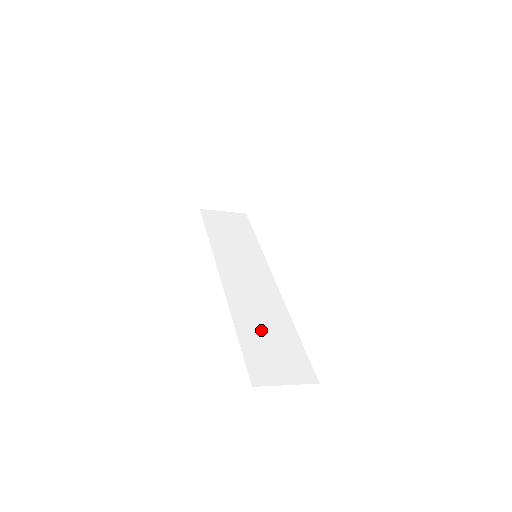
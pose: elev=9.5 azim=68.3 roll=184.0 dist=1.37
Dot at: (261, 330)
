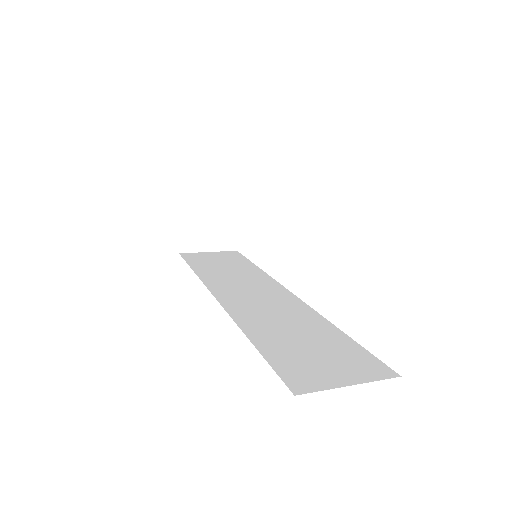
Dot at: (287, 335)
